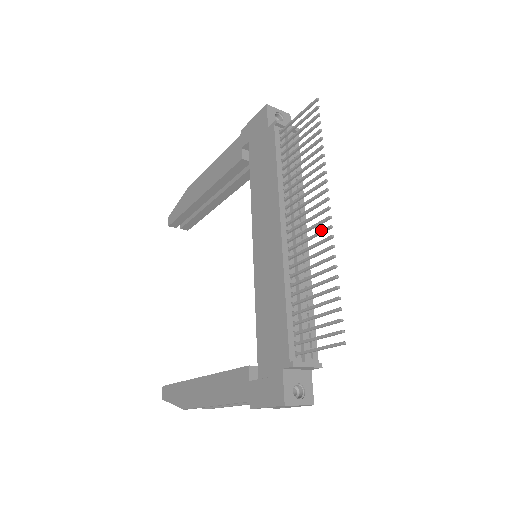
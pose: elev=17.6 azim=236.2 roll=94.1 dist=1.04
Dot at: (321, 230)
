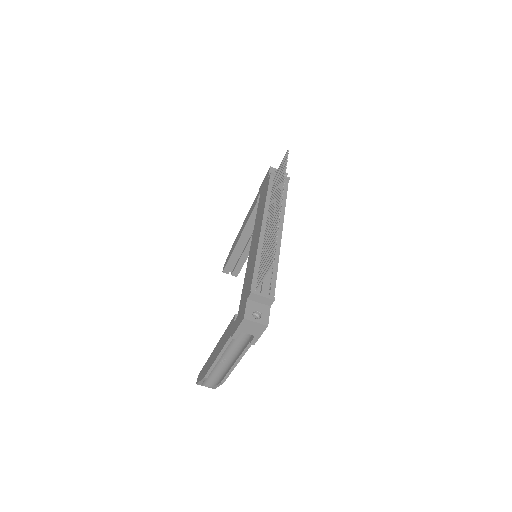
Dot at: (276, 213)
